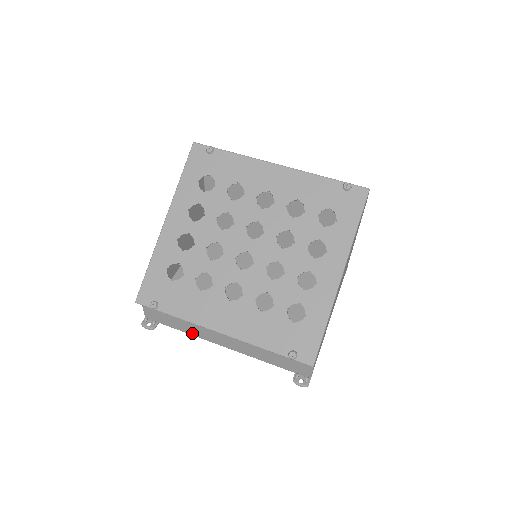
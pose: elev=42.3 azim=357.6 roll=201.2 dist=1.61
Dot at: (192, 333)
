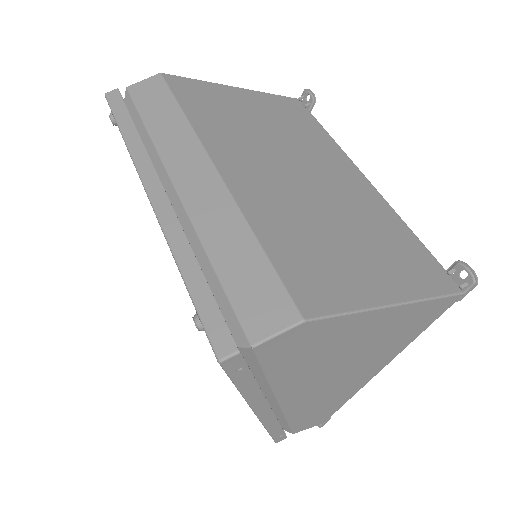
Dot at: occluded
